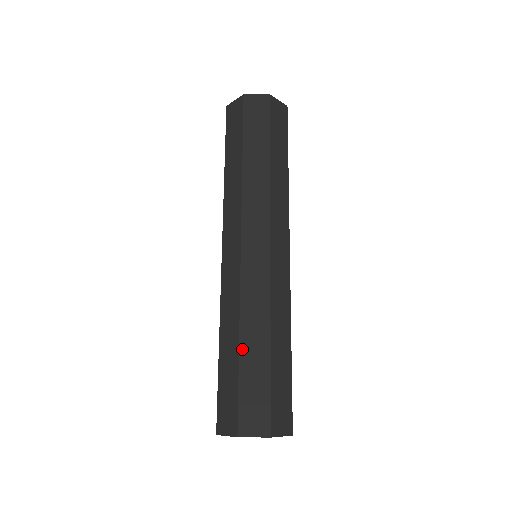
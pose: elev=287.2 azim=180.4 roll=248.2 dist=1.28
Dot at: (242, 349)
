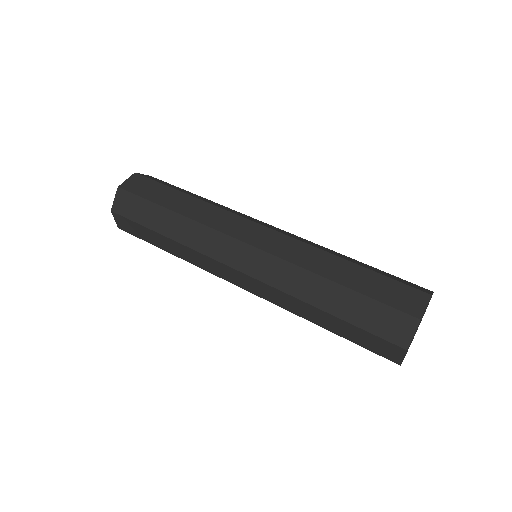
Dot at: (353, 262)
